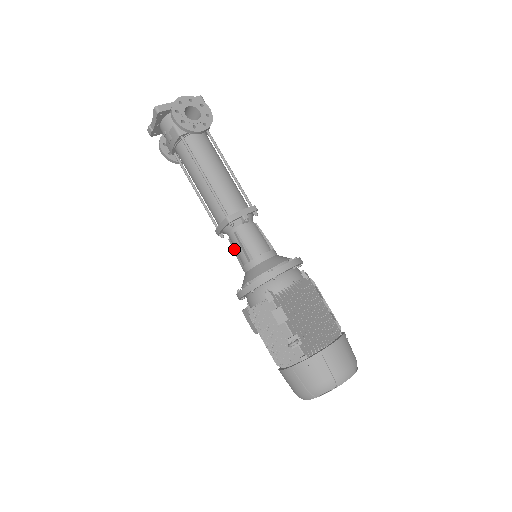
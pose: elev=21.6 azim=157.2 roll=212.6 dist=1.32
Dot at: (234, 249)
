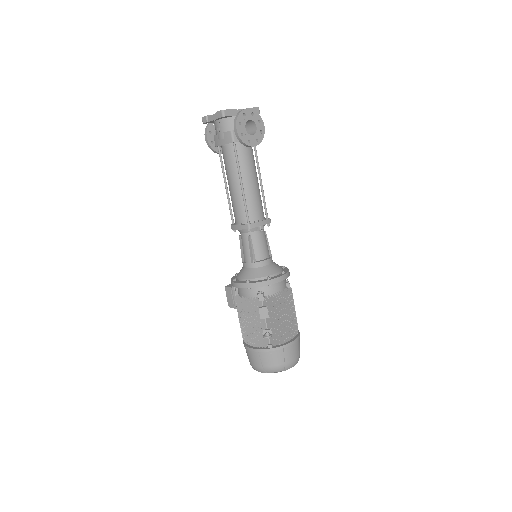
Dot at: (241, 245)
